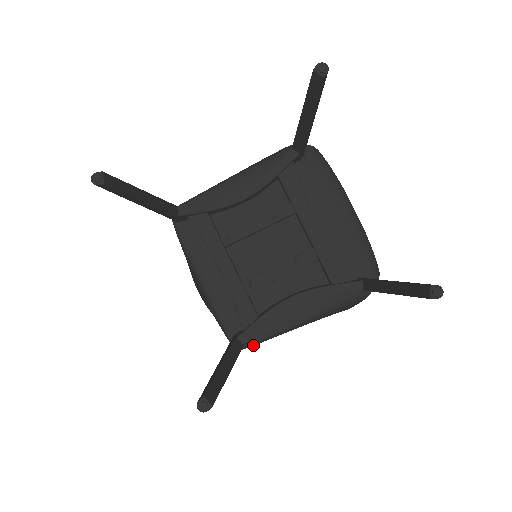
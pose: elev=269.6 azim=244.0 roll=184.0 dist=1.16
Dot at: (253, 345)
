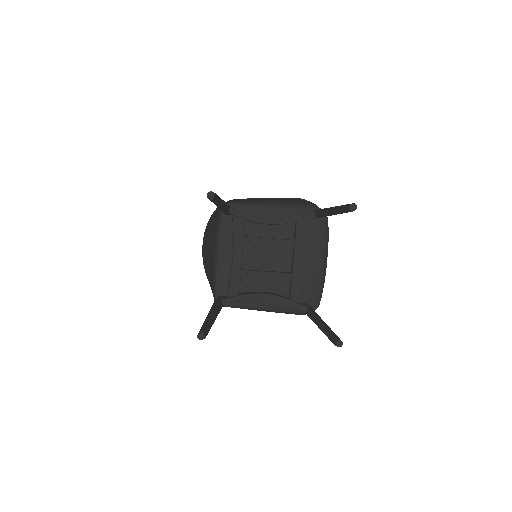
Dot at: (226, 306)
